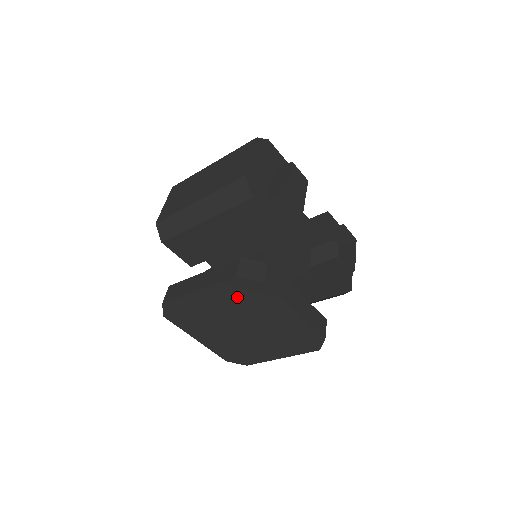
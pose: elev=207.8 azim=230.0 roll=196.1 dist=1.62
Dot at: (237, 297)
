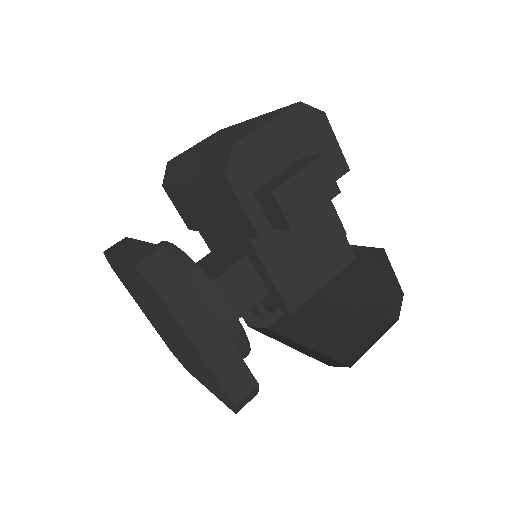
Dot at: (147, 291)
